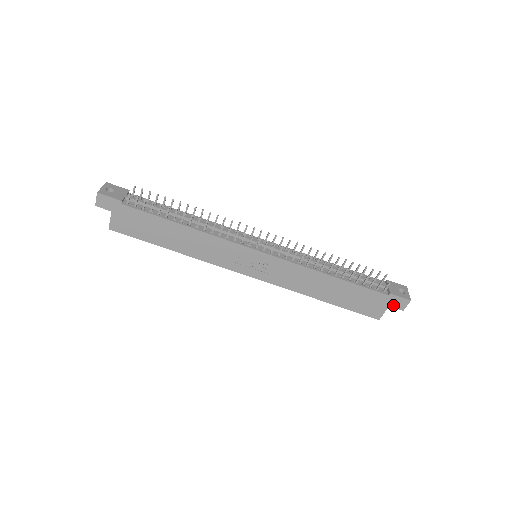
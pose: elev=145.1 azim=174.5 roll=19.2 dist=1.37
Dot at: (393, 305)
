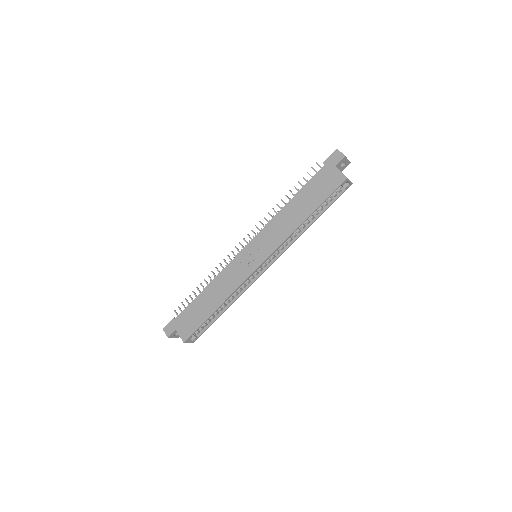
Dot at: (336, 163)
